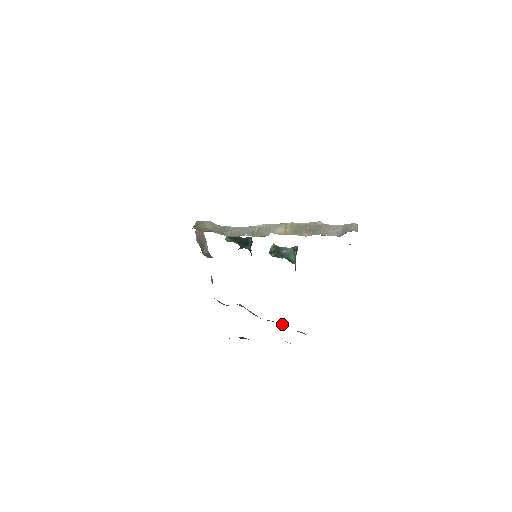
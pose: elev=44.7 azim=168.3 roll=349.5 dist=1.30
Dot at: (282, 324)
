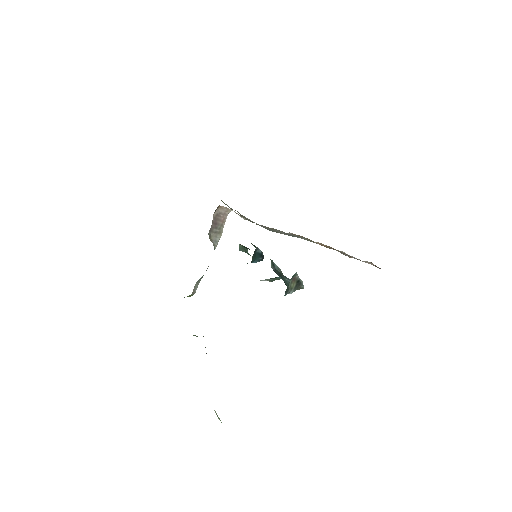
Dot at: occluded
